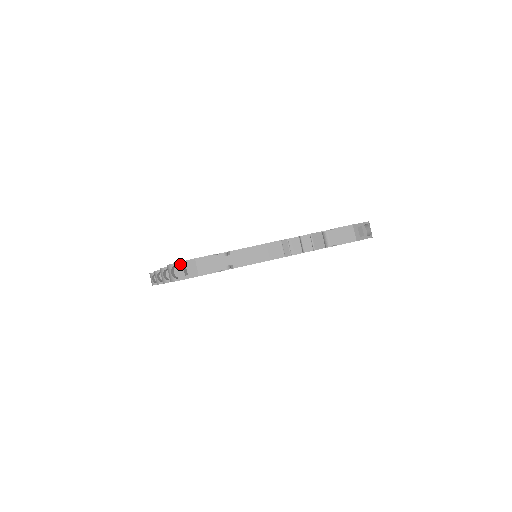
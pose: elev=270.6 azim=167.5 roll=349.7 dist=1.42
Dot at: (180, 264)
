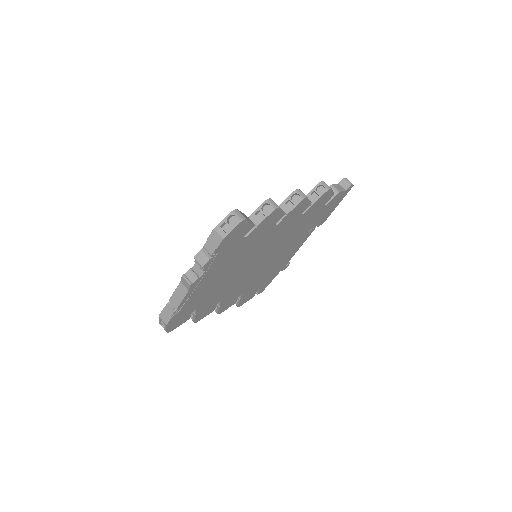
Dot at: (160, 322)
